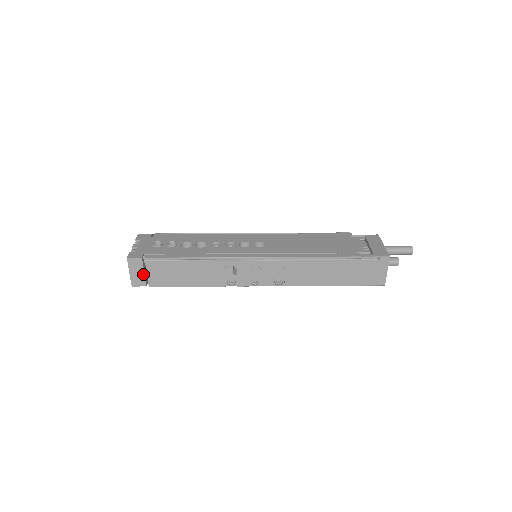
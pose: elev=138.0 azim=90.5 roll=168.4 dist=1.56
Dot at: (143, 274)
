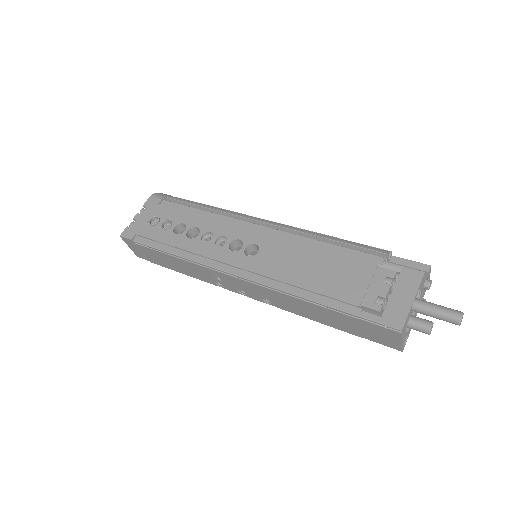
Dot at: (140, 251)
